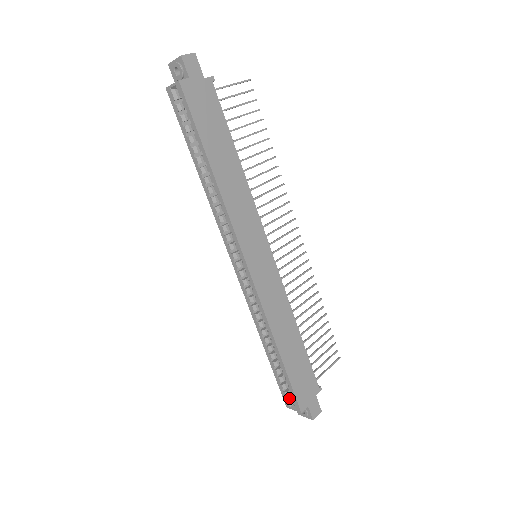
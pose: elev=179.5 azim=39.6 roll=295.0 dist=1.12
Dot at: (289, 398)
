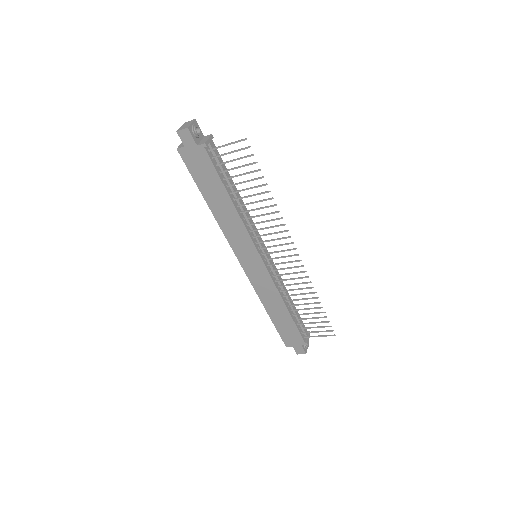
Dot at: occluded
